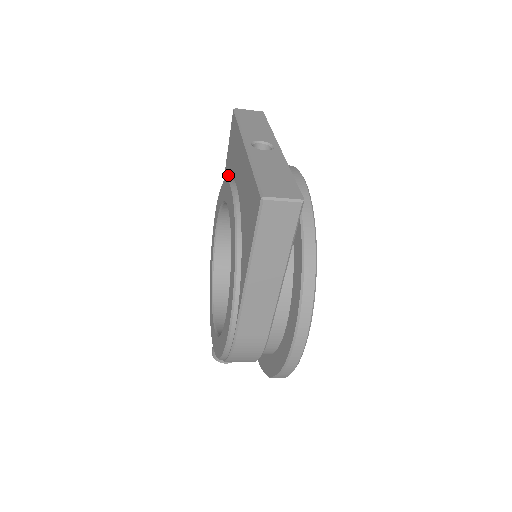
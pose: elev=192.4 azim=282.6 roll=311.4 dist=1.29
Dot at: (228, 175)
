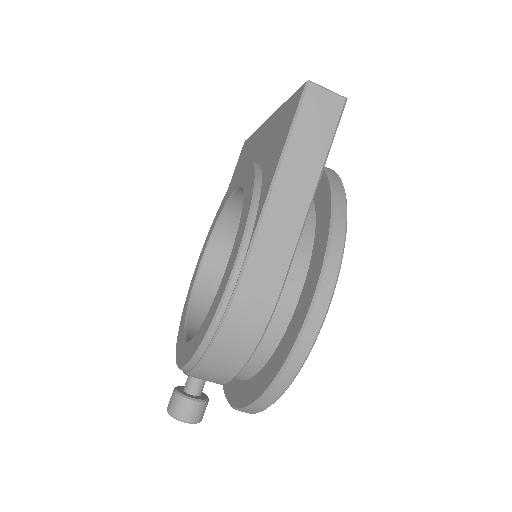
Dot at: occluded
